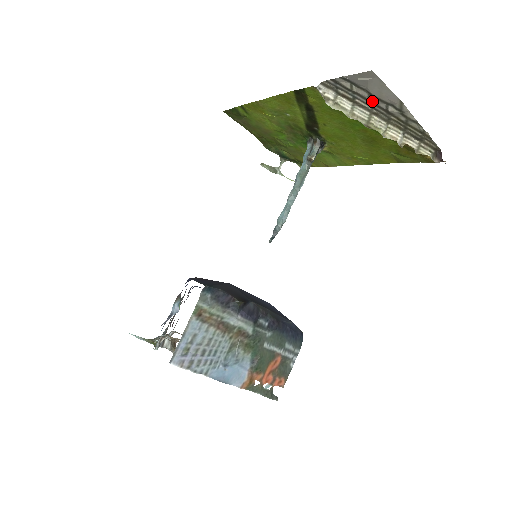
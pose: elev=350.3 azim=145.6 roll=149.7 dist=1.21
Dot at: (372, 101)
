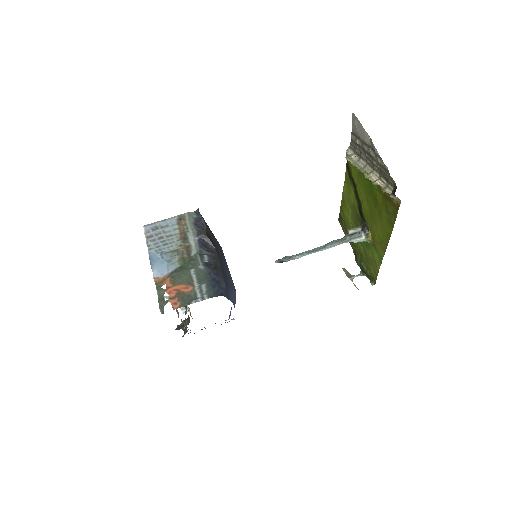
Dot at: (364, 149)
